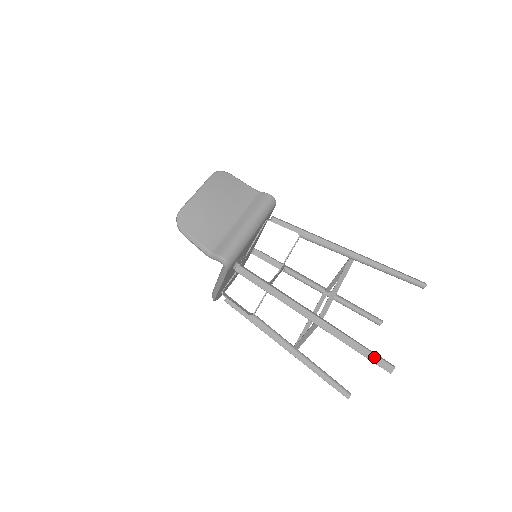
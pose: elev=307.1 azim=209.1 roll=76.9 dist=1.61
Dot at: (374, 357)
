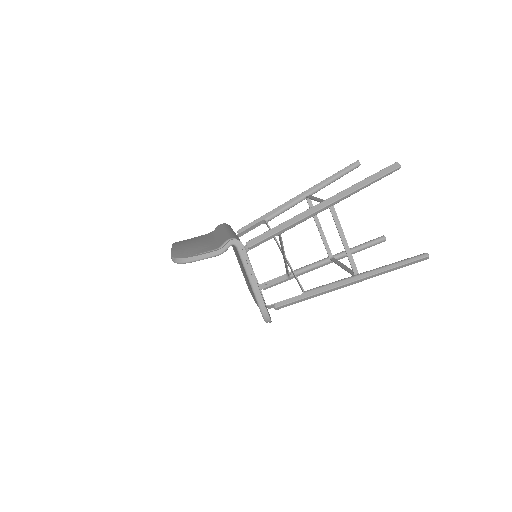
Dot at: (381, 172)
